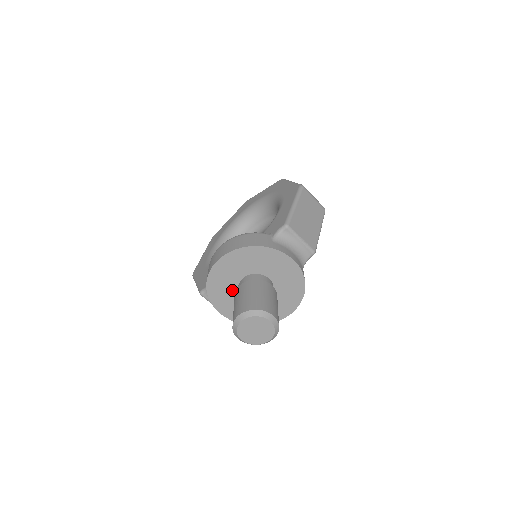
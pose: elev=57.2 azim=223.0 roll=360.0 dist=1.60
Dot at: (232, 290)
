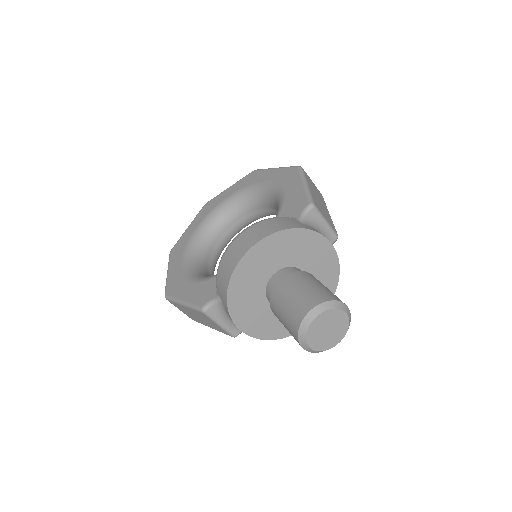
Dot at: (258, 294)
